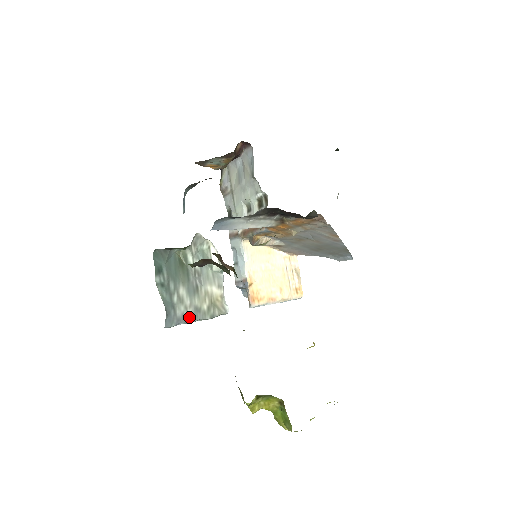
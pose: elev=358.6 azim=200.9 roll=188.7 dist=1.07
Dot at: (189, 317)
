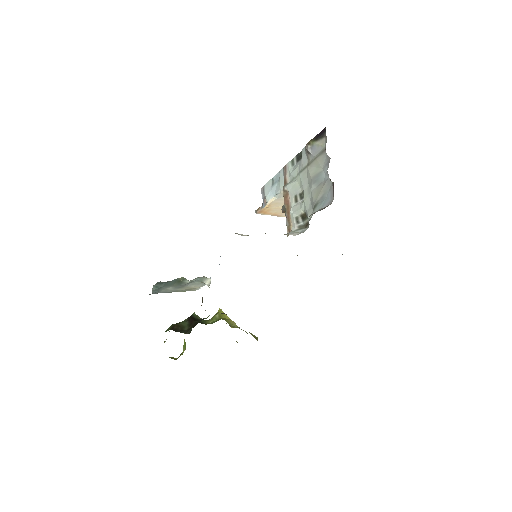
Dot at: (168, 292)
